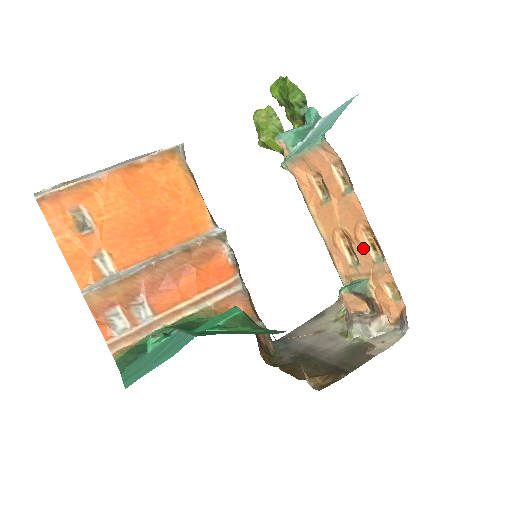
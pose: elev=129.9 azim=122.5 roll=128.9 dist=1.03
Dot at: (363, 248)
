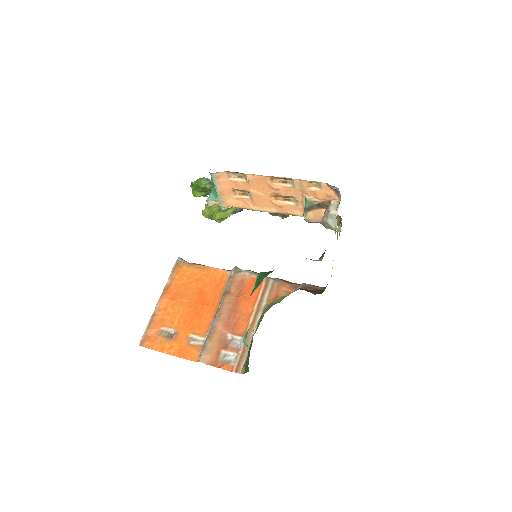
Dot at: (284, 189)
